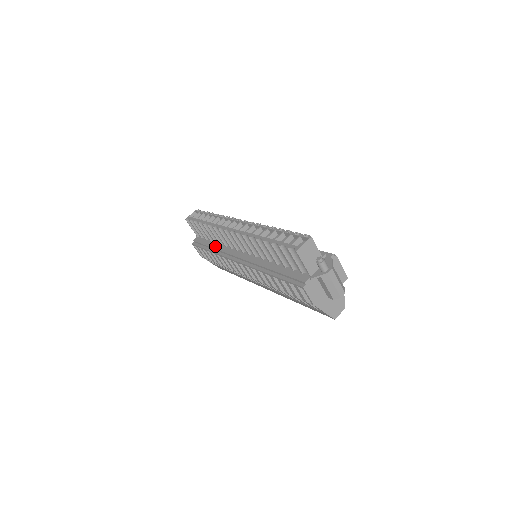
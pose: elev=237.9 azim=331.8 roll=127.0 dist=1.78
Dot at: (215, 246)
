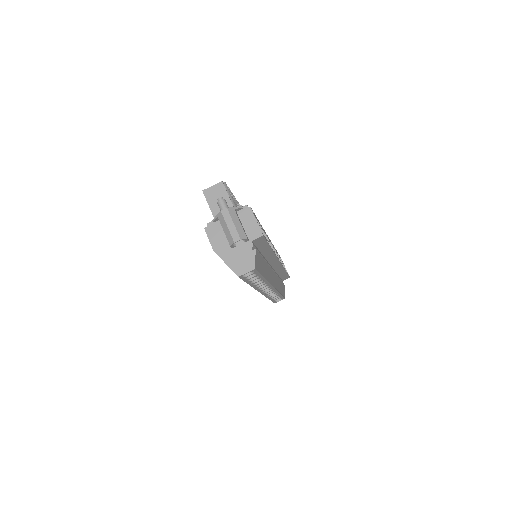
Dot at: occluded
